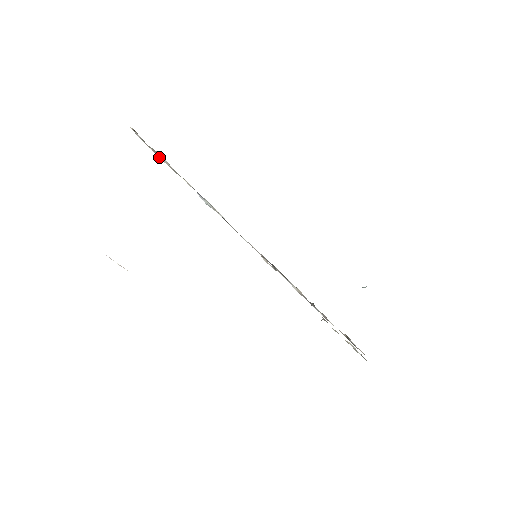
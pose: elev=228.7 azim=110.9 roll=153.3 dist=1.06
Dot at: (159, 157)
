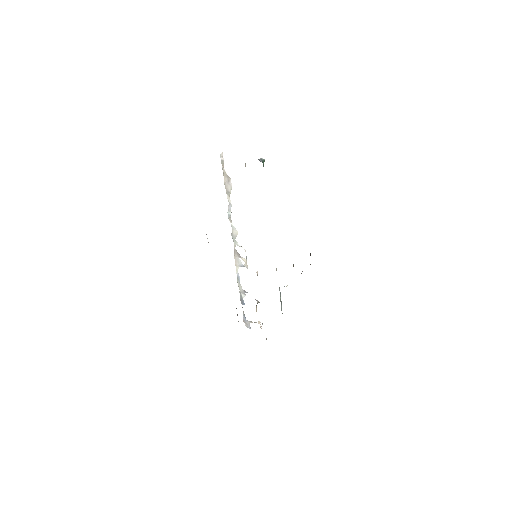
Dot at: (227, 177)
